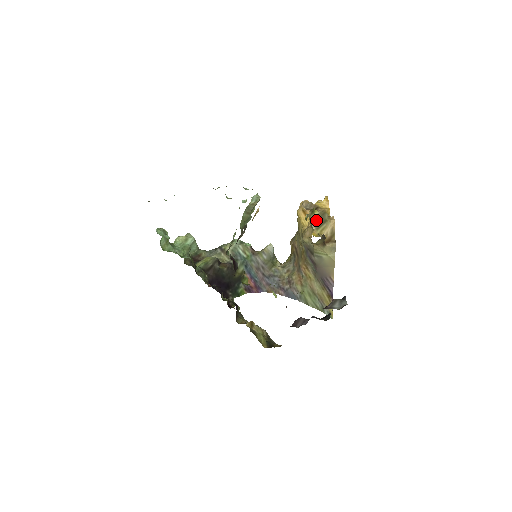
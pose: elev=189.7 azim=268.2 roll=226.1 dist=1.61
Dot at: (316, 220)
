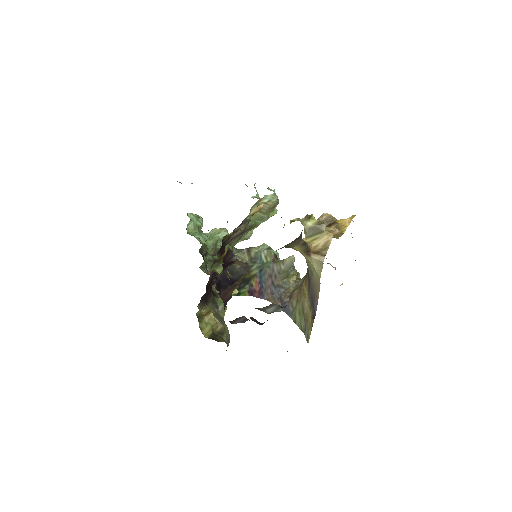
Dot at: (310, 228)
